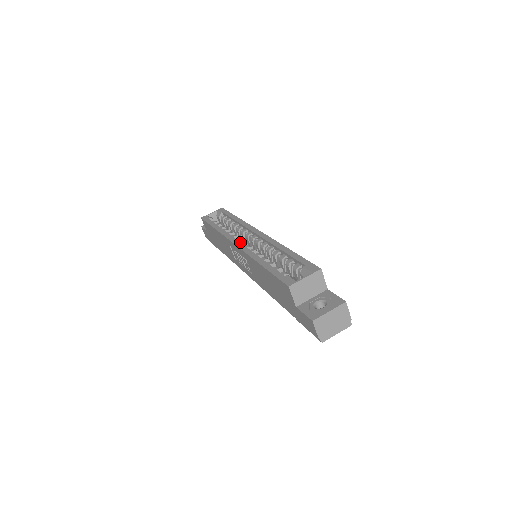
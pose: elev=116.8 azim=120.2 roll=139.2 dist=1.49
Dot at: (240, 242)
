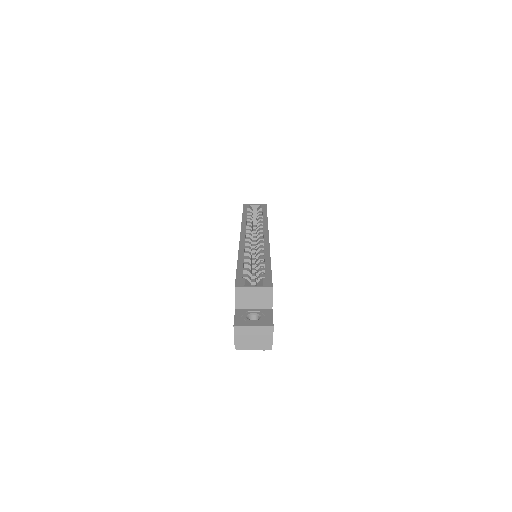
Dot at: occluded
